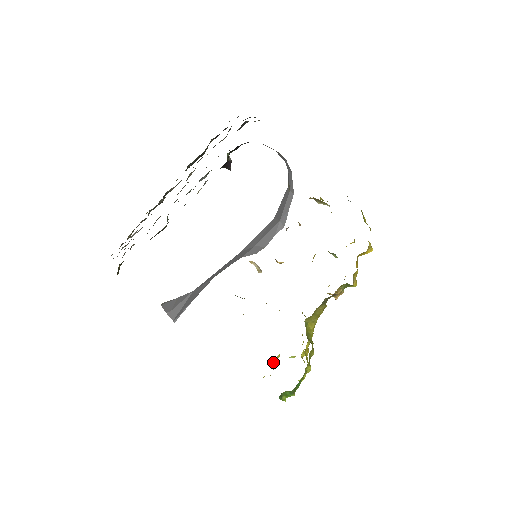
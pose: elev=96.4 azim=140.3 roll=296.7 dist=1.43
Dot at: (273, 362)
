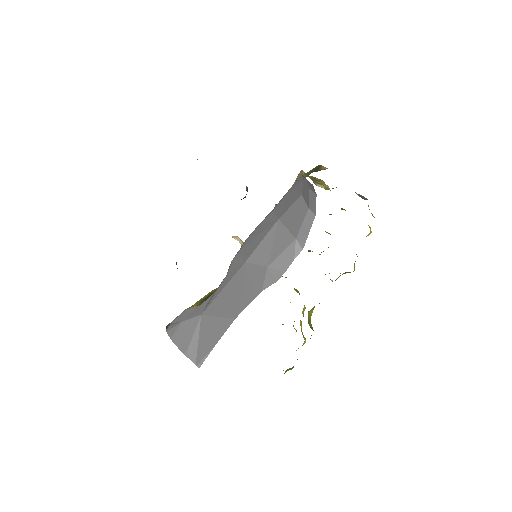
Dot at: occluded
